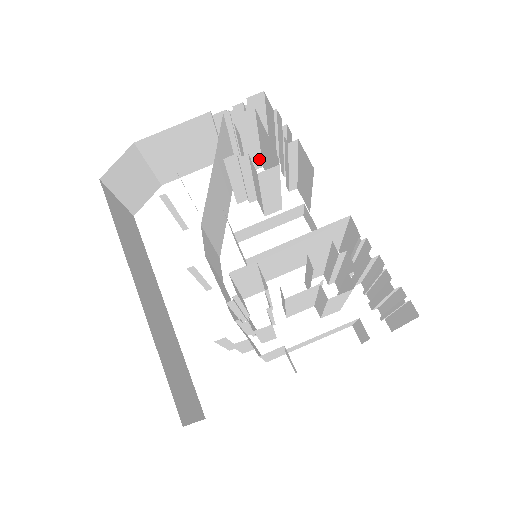
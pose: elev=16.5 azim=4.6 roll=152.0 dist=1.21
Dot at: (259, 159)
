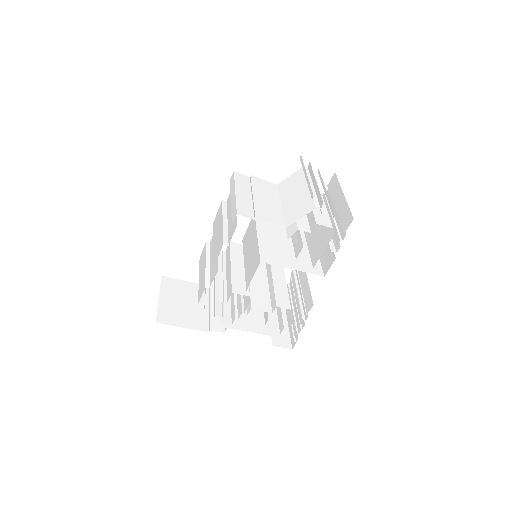
Dot at: occluded
